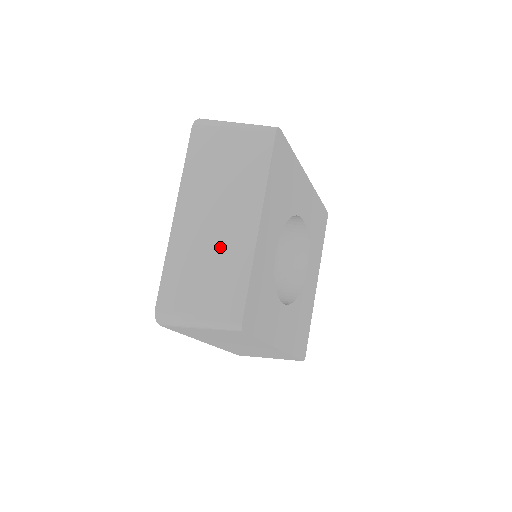
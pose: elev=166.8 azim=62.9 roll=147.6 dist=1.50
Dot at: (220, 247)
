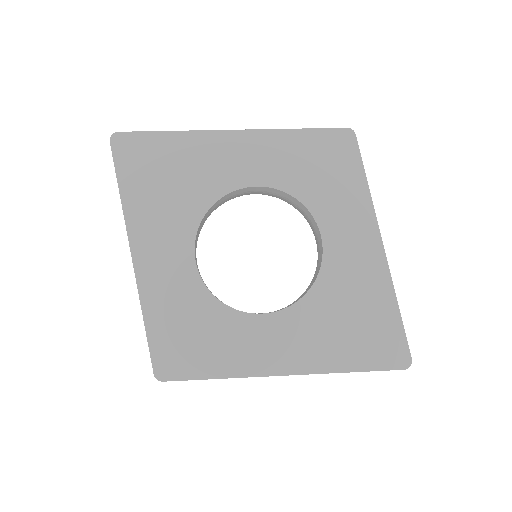
Dot at: occluded
